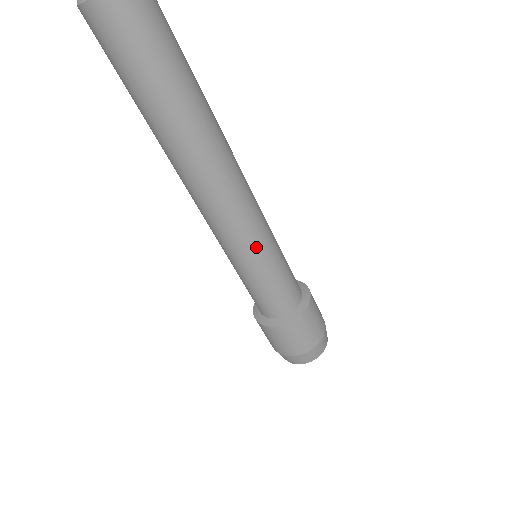
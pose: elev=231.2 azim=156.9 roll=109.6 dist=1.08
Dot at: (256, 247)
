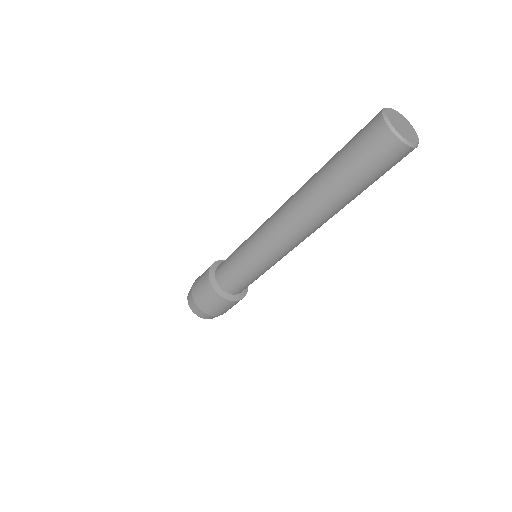
Dot at: (274, 262)
